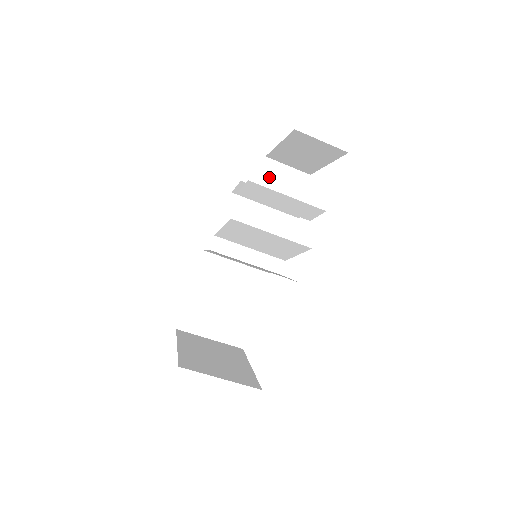
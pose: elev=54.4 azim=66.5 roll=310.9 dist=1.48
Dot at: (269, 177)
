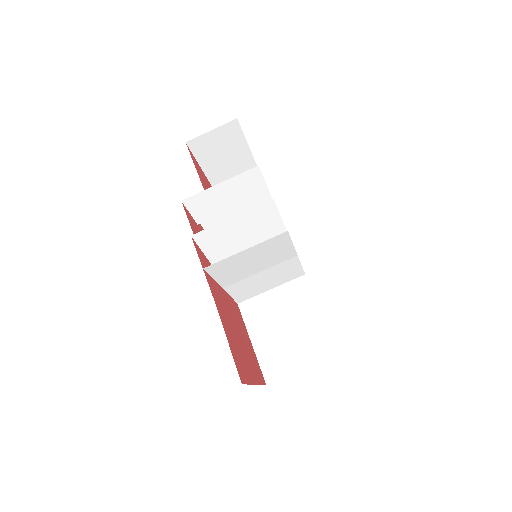
Dot at: occluded
